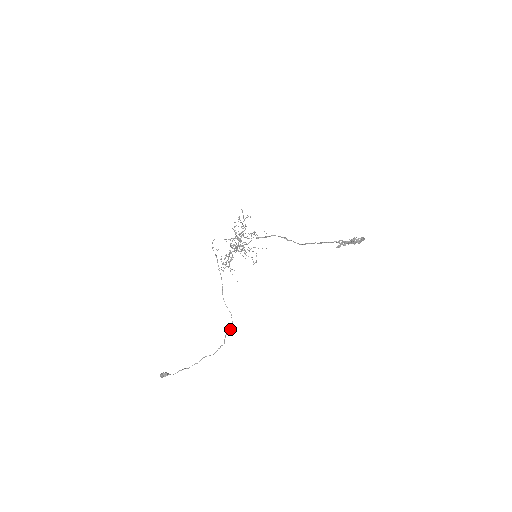
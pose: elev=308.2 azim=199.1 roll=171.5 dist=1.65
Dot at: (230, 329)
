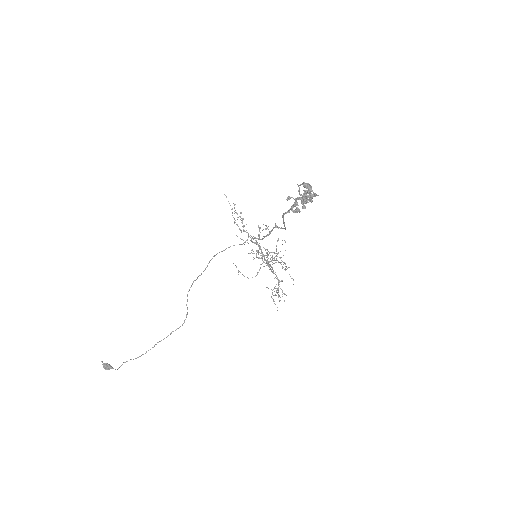
Dot at: (179, 327)
